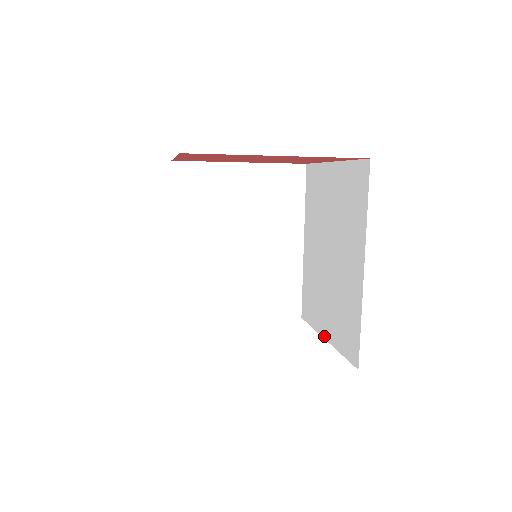
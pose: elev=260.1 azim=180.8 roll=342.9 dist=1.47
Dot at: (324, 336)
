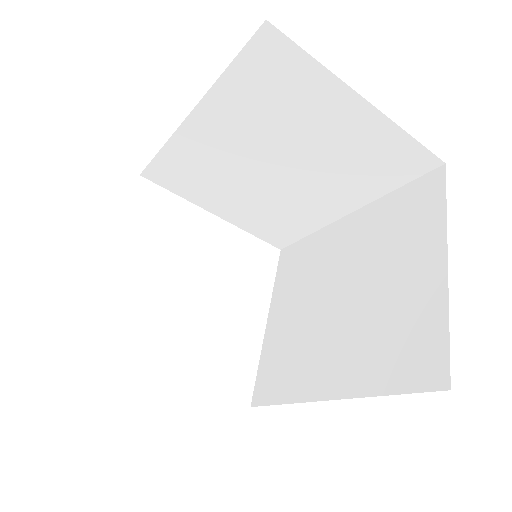
Dot at: (269, 317)
